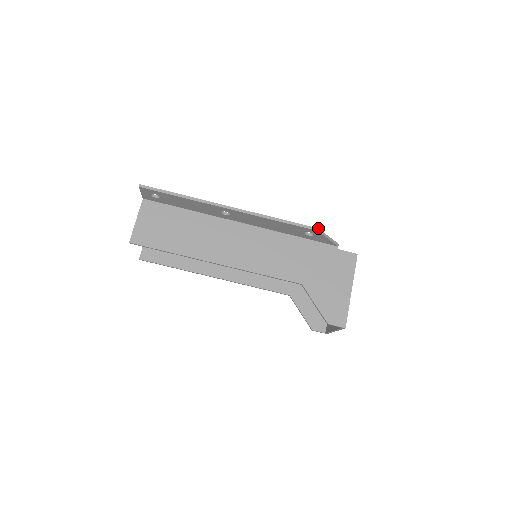
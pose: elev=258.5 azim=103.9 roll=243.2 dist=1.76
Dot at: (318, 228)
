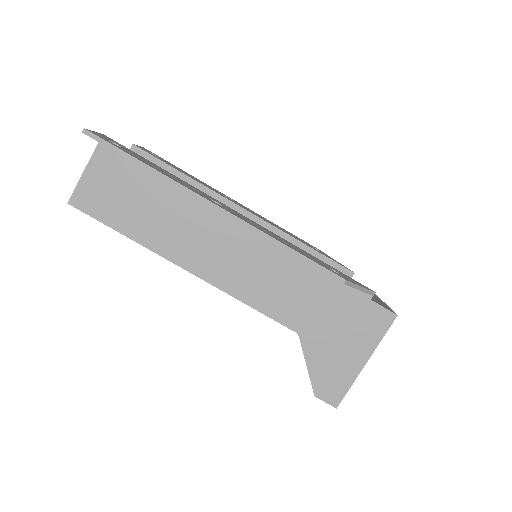
Dot at: (346, 279)
